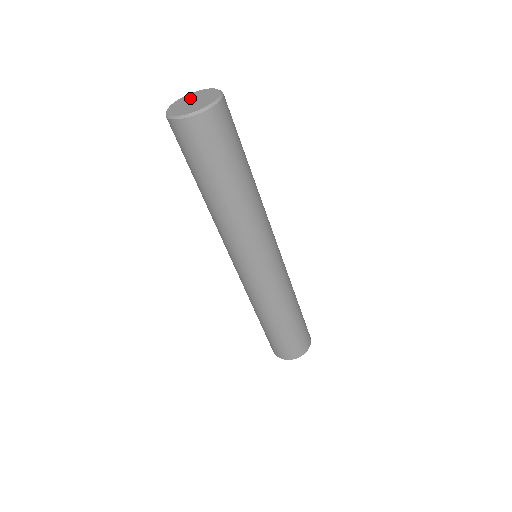
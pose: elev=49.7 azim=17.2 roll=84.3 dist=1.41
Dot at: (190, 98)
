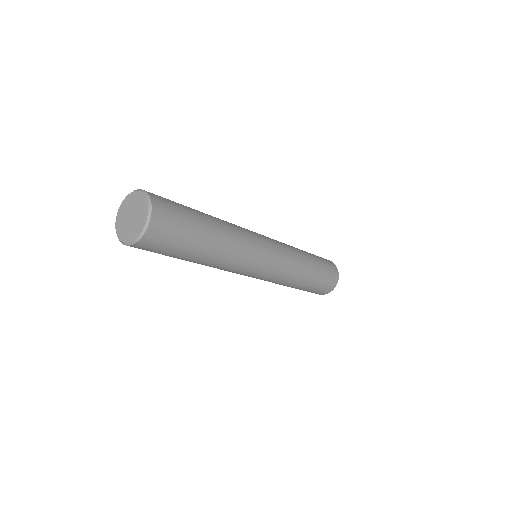
Dot at: (136, 205)
